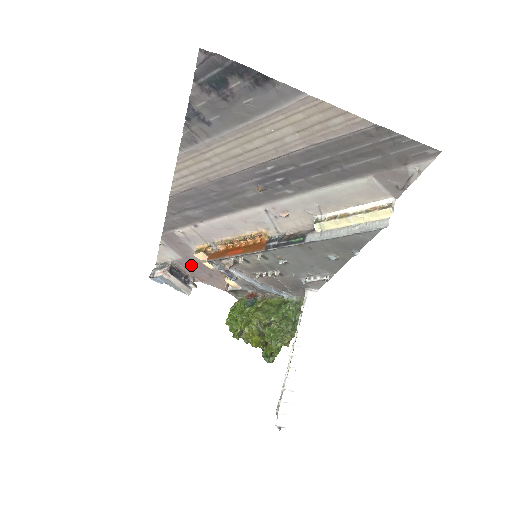
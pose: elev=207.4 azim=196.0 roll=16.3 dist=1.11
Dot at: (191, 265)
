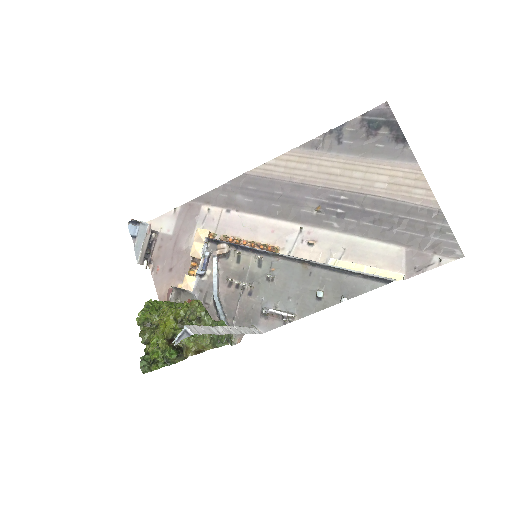
Dot at: (169, 247)
